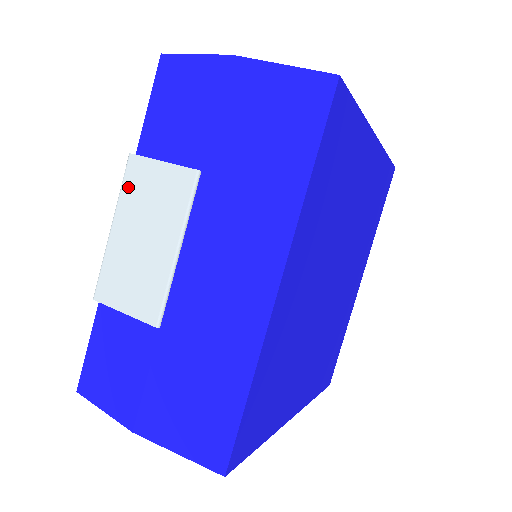
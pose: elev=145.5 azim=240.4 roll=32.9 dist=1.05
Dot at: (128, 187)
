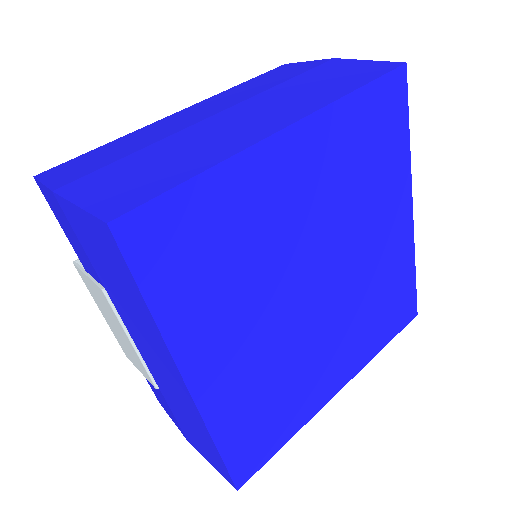
Dot at: (88, 288)
